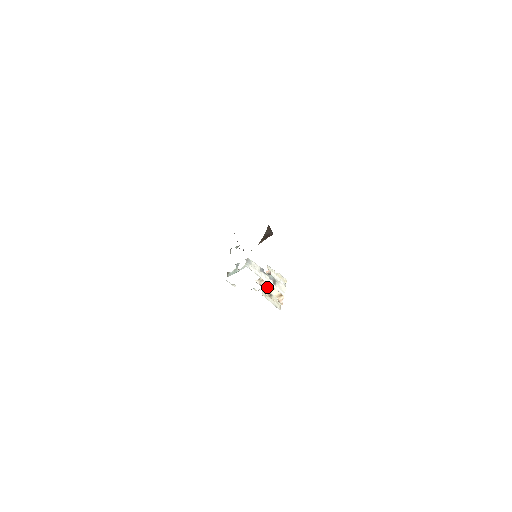
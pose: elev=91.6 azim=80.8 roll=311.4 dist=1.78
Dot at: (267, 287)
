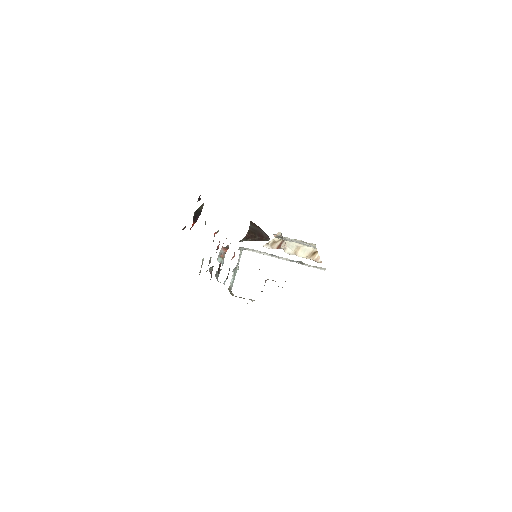
Dot at: (286, 250)
